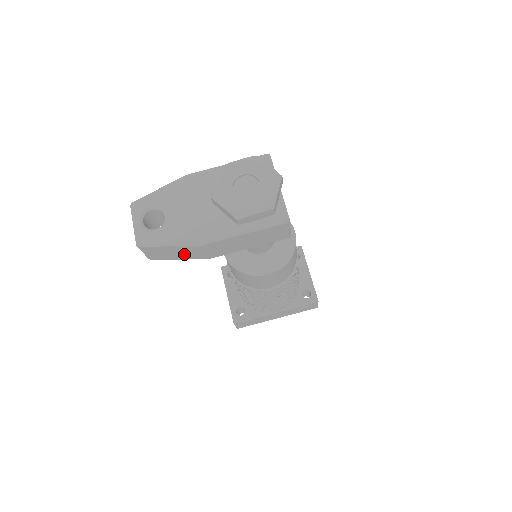
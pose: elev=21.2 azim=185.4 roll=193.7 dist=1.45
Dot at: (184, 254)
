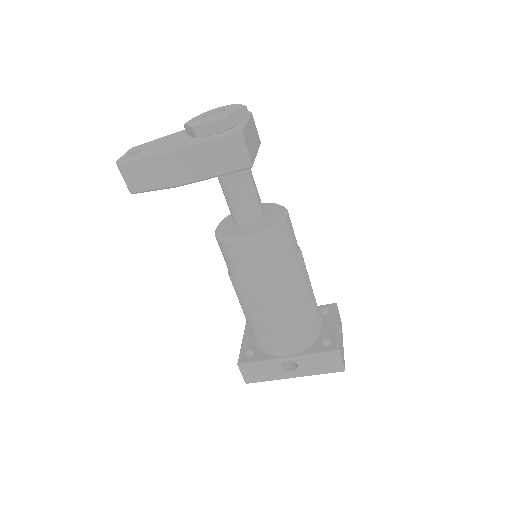
Dot at: (153, 177)
